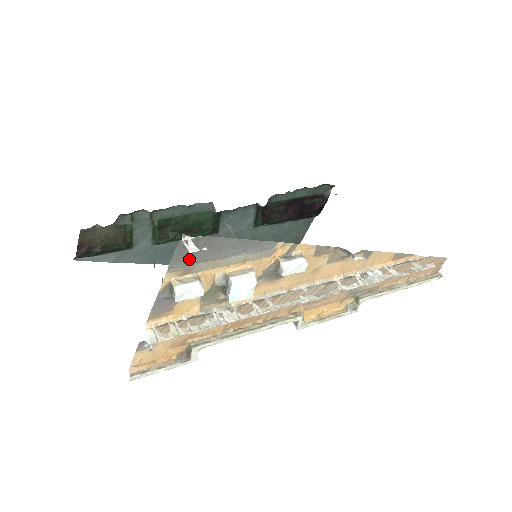
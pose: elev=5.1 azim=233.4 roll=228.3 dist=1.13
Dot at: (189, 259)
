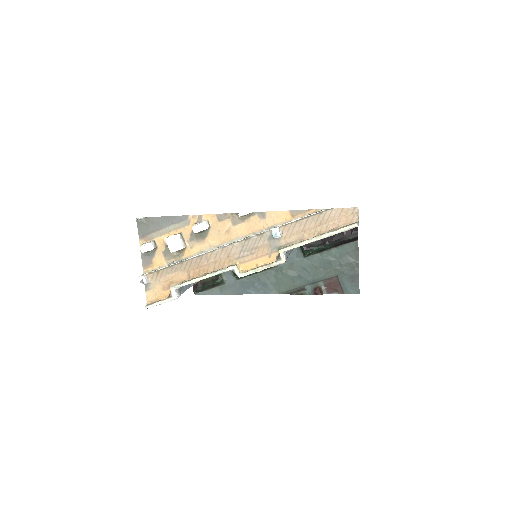
Dot at: (146, 232)
